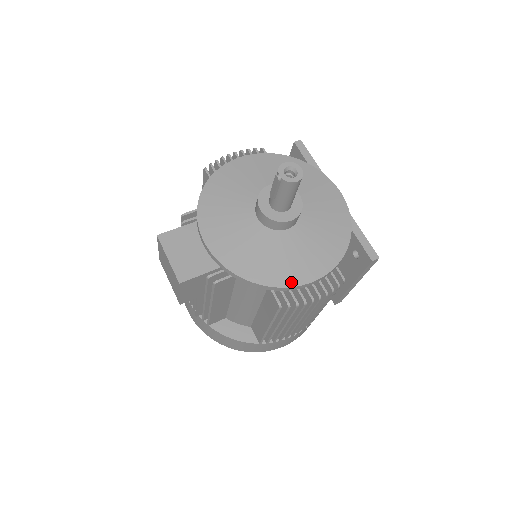
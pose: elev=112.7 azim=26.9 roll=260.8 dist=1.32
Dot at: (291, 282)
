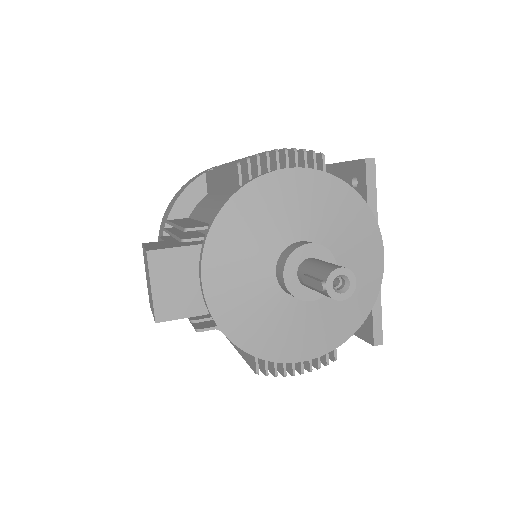
Dot at: (280, 357)
